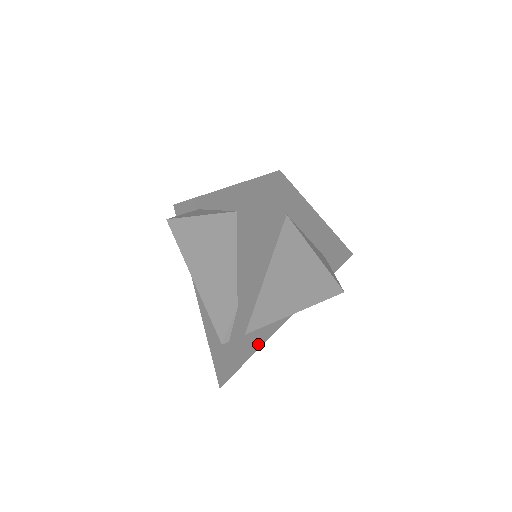
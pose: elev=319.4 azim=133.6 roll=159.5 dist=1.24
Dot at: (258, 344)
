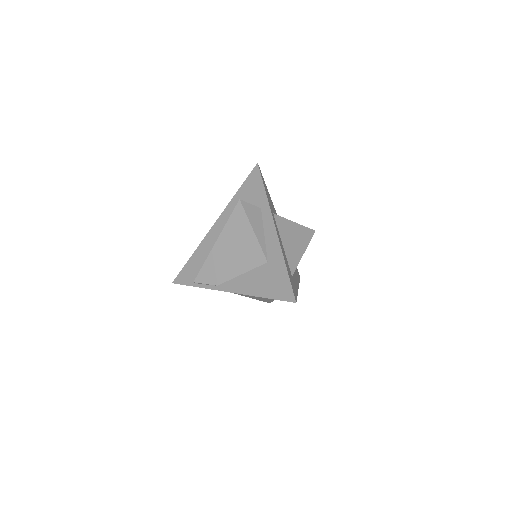
Dot at: occluded
